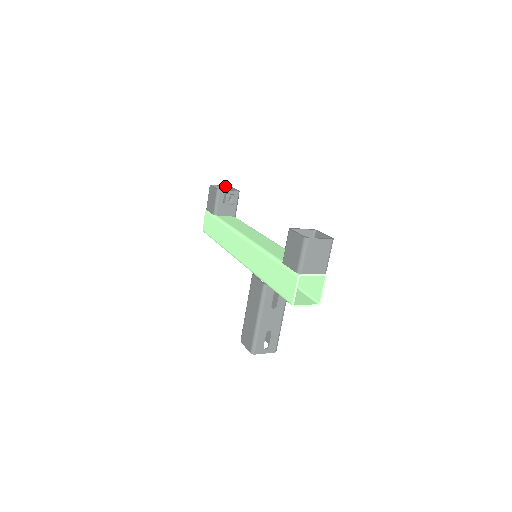
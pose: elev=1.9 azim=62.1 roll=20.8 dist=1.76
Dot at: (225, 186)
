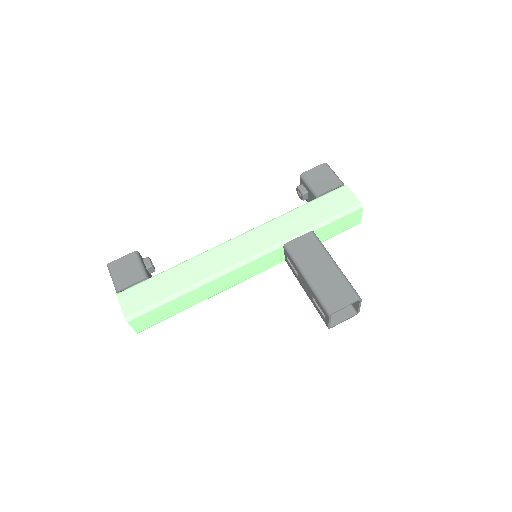
Dot at: occluded
